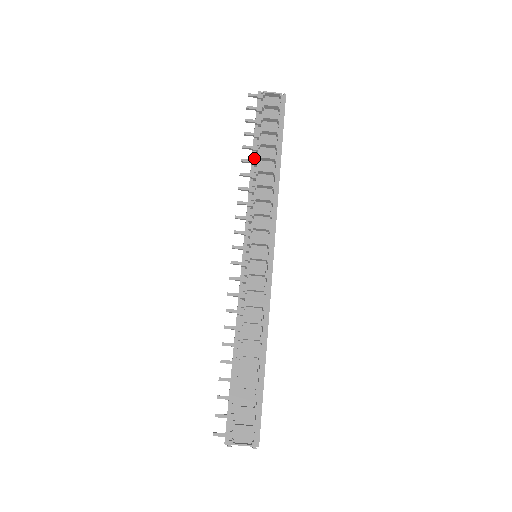
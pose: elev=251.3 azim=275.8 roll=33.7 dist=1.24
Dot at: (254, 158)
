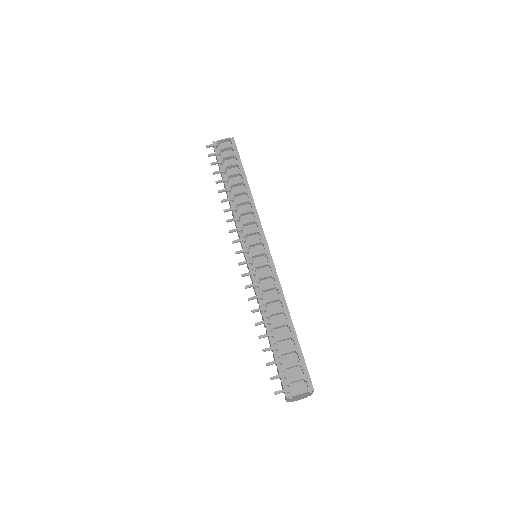
Dot at: (227, 187)
